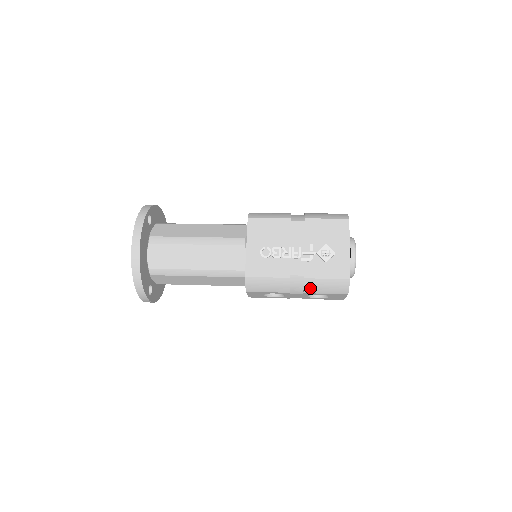
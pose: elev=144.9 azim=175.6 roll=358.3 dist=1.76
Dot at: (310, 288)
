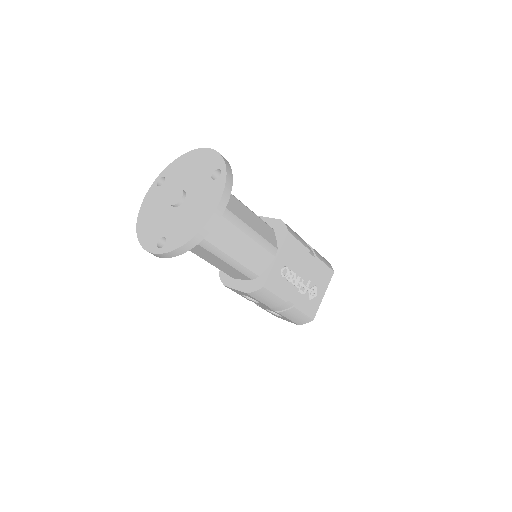
Dot at: (287, 313)
